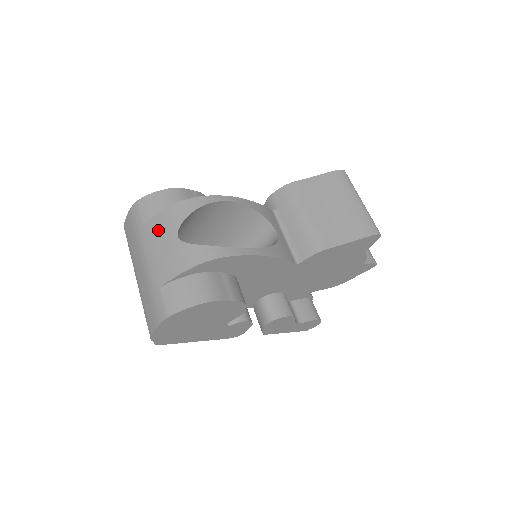
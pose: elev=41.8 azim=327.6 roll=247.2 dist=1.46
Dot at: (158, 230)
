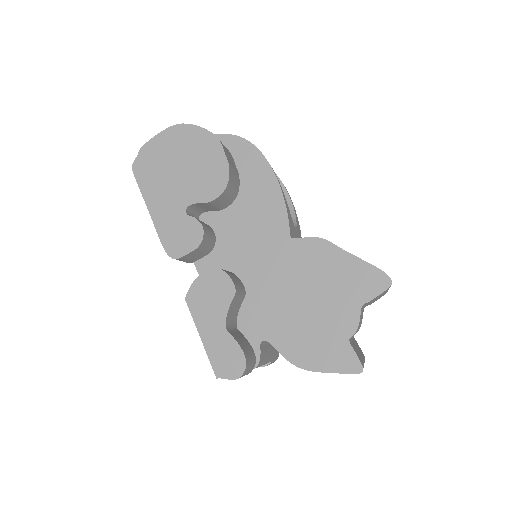
Dot at: occluded
